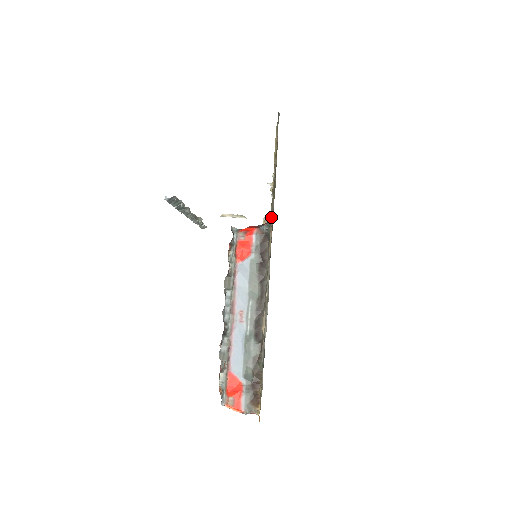
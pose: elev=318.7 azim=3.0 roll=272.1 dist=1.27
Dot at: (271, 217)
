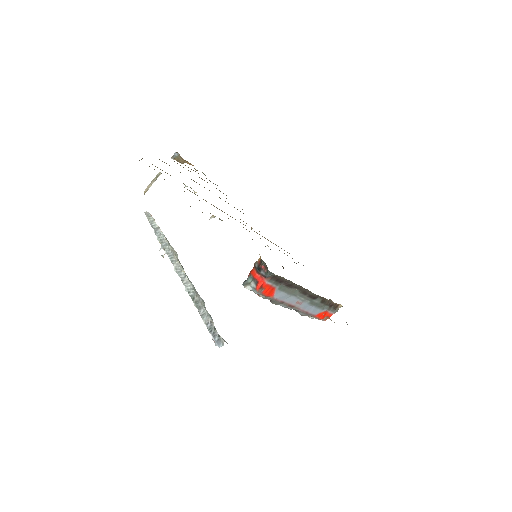
Dot at: occluded
